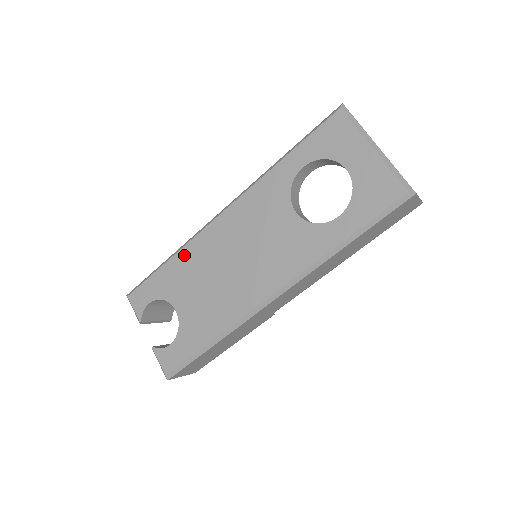
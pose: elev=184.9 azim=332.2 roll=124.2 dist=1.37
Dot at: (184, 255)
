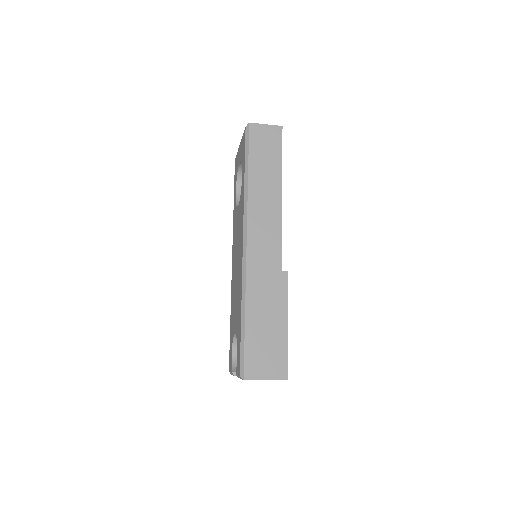
Dot at: (231, 304)
